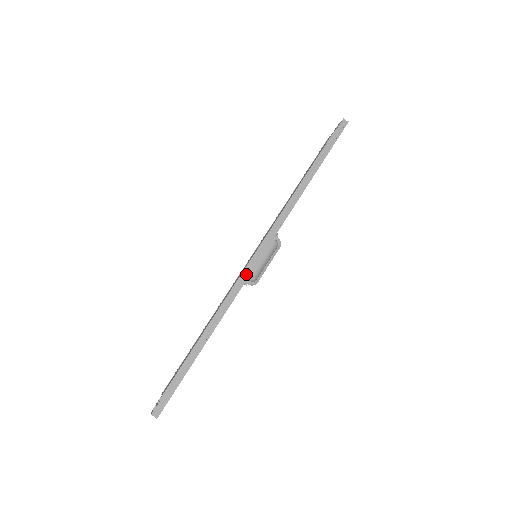
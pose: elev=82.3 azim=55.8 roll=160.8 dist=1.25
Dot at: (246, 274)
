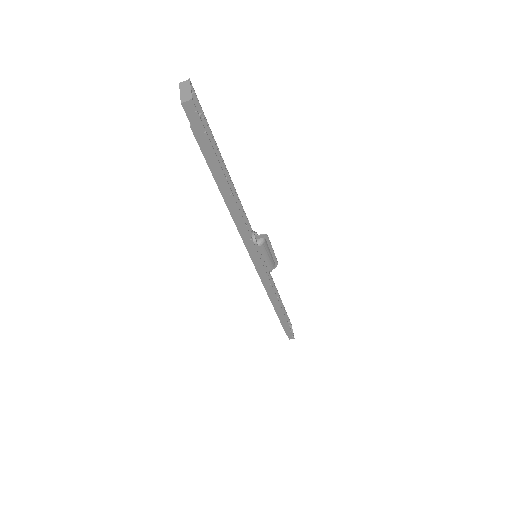
Dot at: (264, 277)
